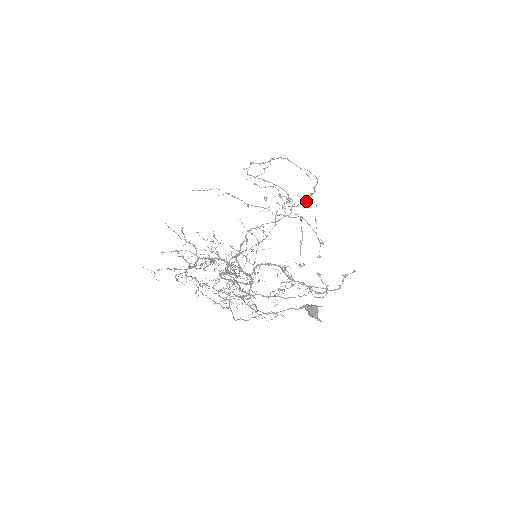
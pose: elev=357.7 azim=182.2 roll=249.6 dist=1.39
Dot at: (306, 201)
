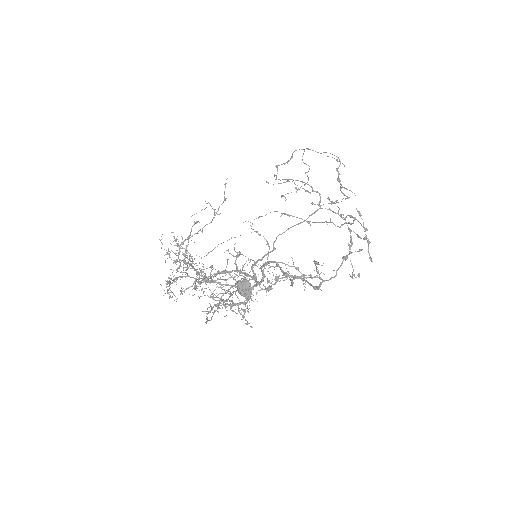
Dot at: (342, 192)
